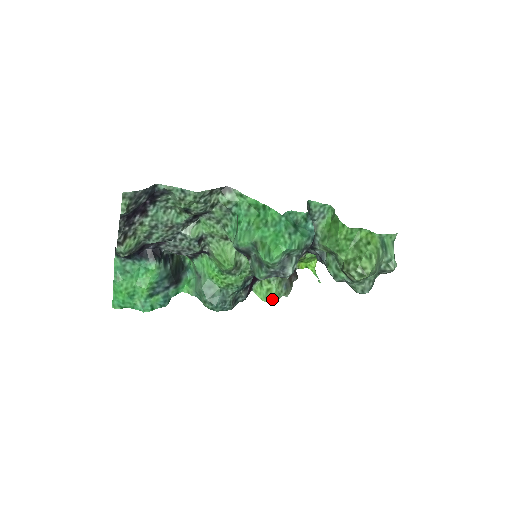
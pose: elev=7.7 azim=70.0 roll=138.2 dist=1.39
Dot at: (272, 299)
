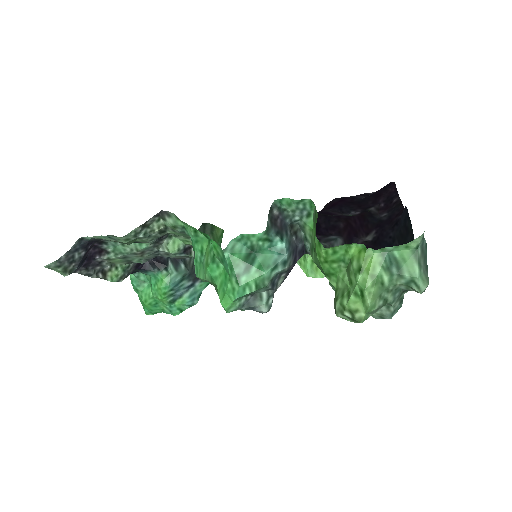
Dot at: (319, 273)
